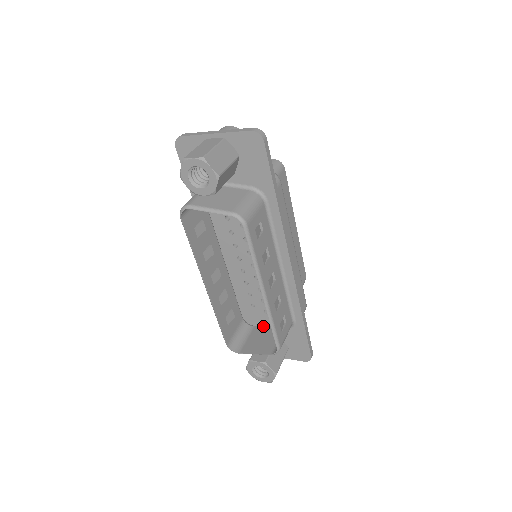
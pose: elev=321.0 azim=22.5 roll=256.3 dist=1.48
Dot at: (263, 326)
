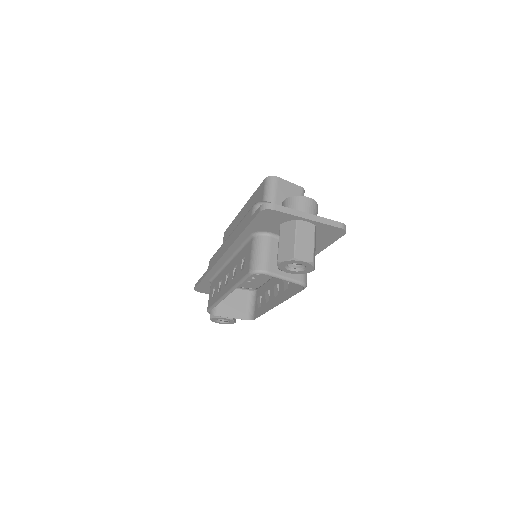
Dot at: occluded
